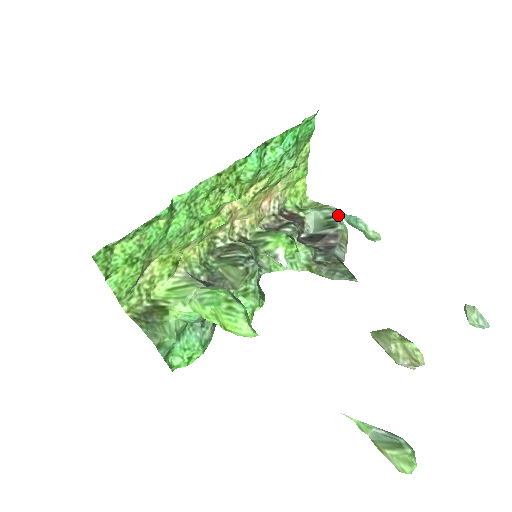
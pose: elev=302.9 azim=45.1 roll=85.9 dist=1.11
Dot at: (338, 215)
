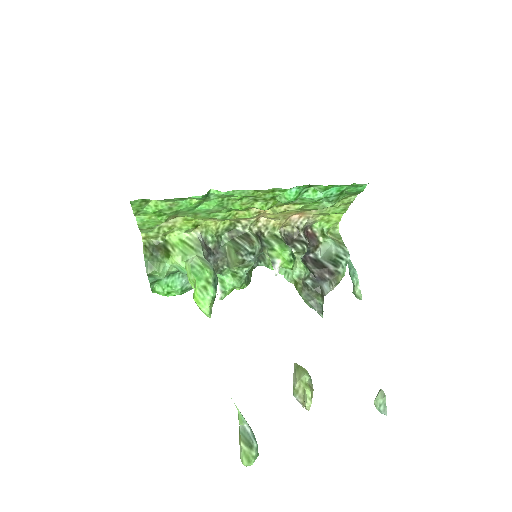
Dot at: (346, 259)
